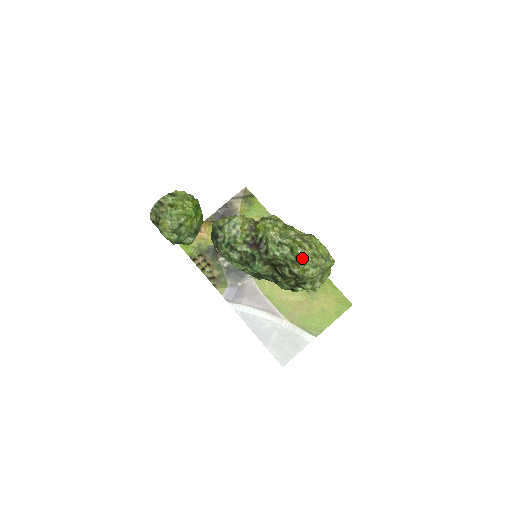
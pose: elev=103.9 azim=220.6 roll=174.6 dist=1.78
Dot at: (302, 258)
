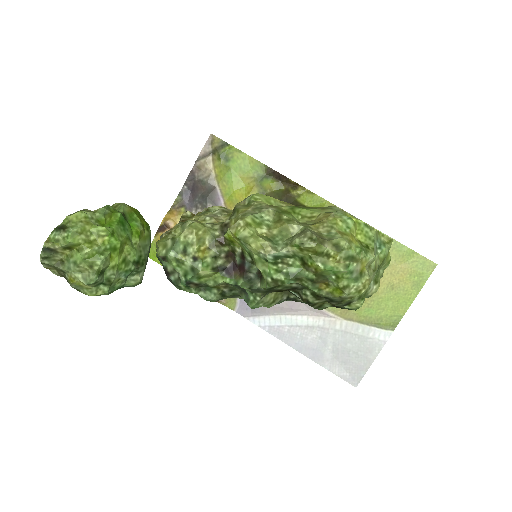
Dot at: (328, 272)
